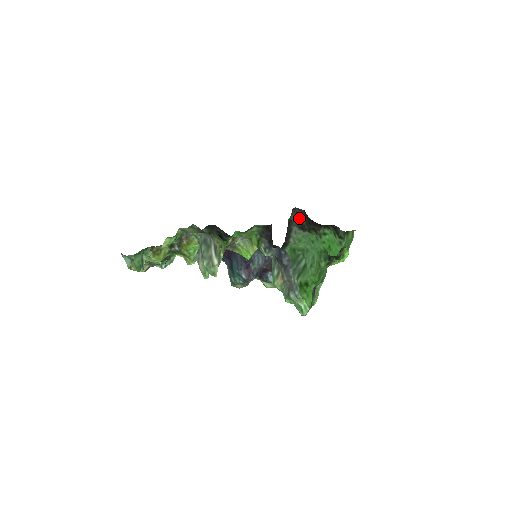
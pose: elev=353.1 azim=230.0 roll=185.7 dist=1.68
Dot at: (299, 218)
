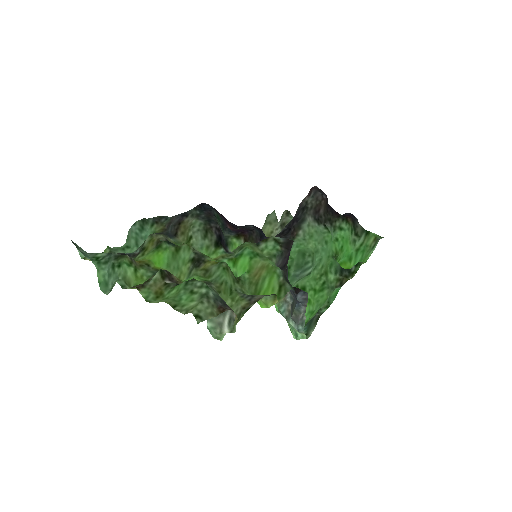
Dot at: (318, 207)
